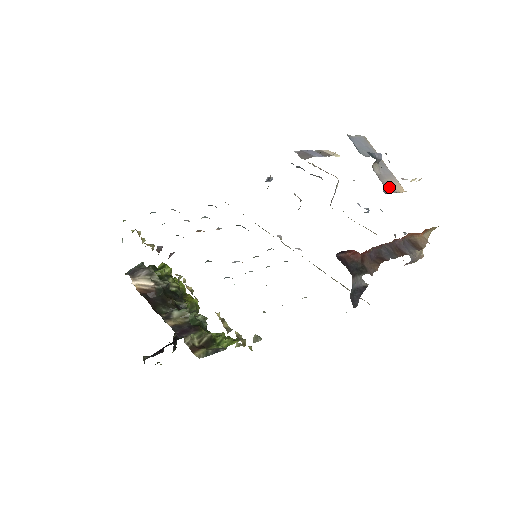
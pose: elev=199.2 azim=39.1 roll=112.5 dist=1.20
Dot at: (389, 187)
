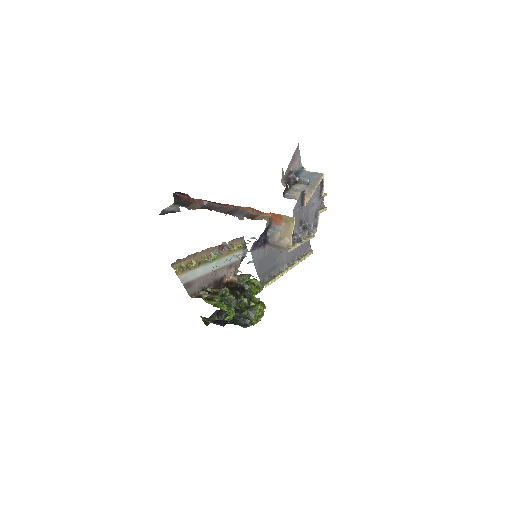
Dot at: (293, 196)
